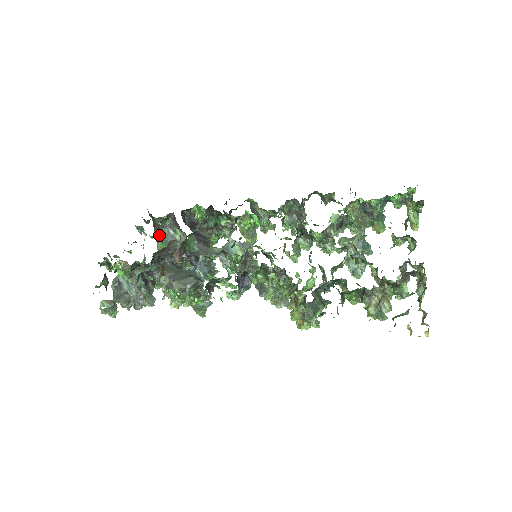
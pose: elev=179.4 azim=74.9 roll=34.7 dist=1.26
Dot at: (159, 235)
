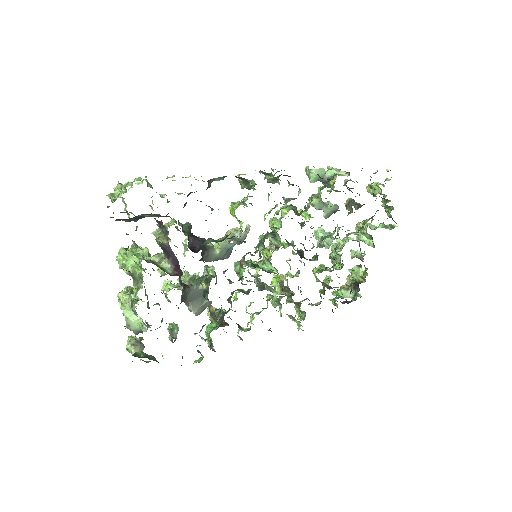
Dot at: (122, 220)
